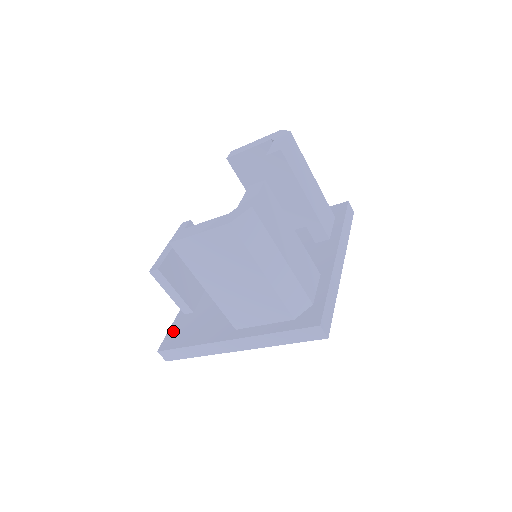
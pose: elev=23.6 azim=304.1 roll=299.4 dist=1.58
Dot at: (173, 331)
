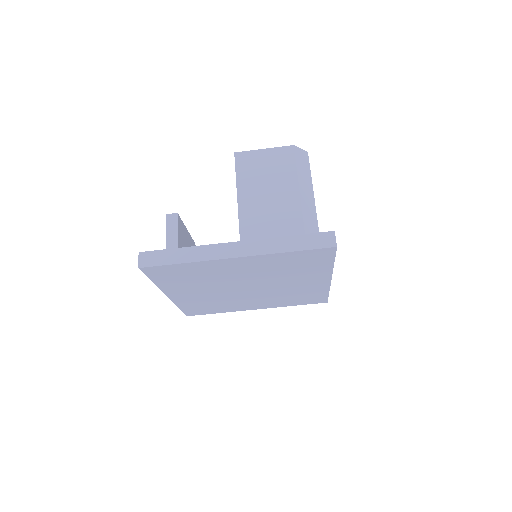
Dot at: occluded
